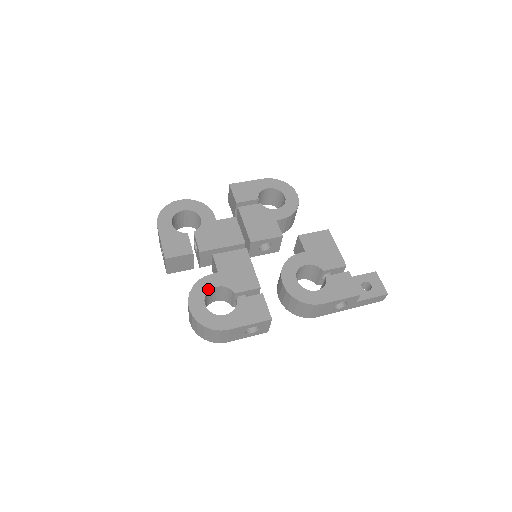
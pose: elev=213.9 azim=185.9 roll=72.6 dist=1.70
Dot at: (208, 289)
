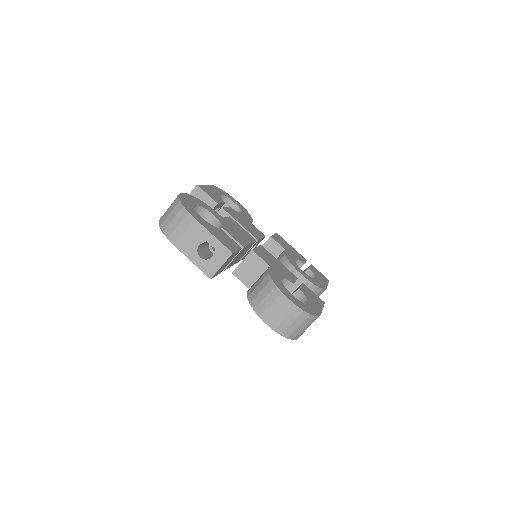
Dot at: (281, 281)
